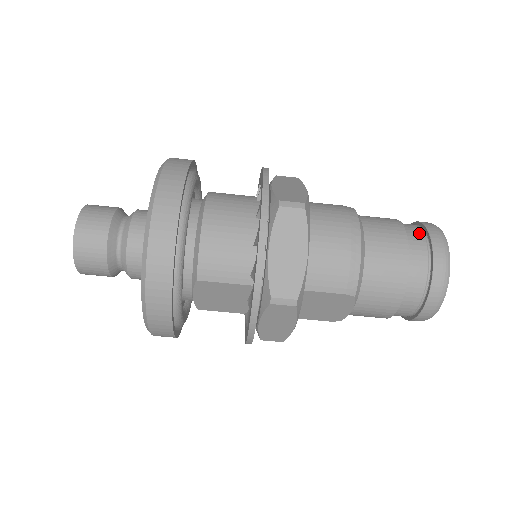
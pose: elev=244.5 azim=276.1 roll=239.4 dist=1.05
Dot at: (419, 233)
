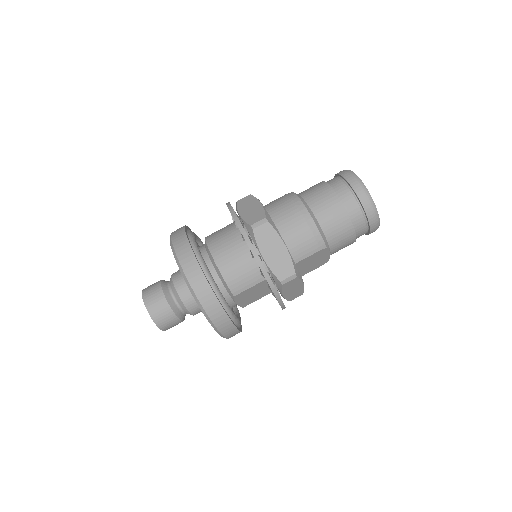
Dot at: (342, 184)
